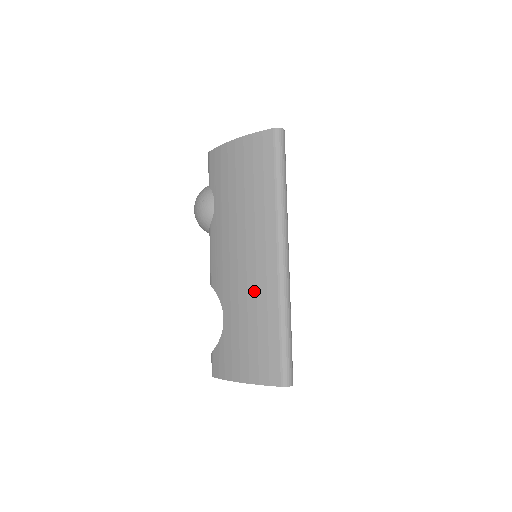
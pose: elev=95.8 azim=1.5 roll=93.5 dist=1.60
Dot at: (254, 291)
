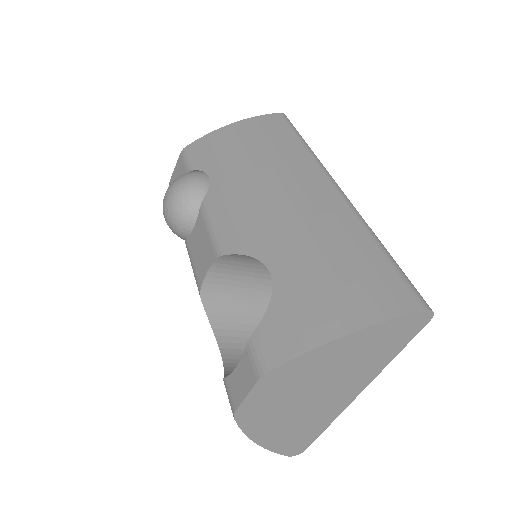
Dot at: (318, 221)
